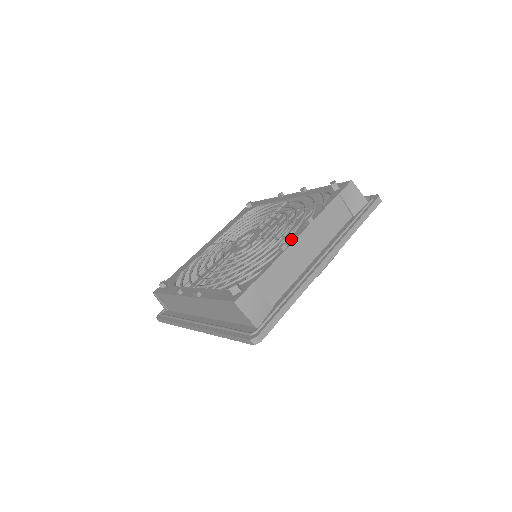
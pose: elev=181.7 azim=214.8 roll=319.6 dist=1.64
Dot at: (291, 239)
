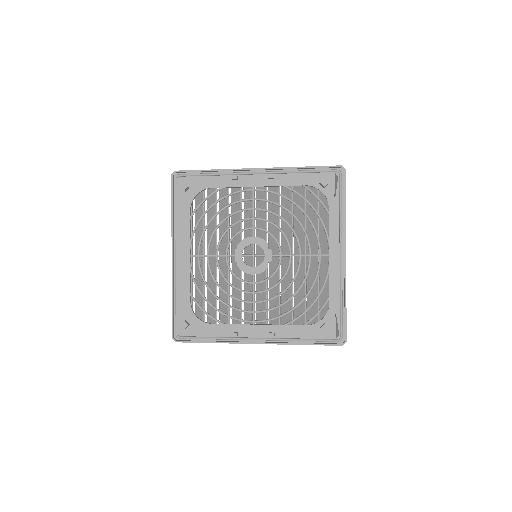
Dot at: (329, 261)
